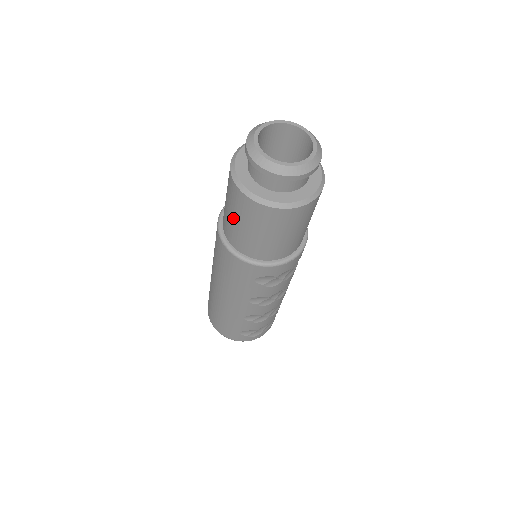
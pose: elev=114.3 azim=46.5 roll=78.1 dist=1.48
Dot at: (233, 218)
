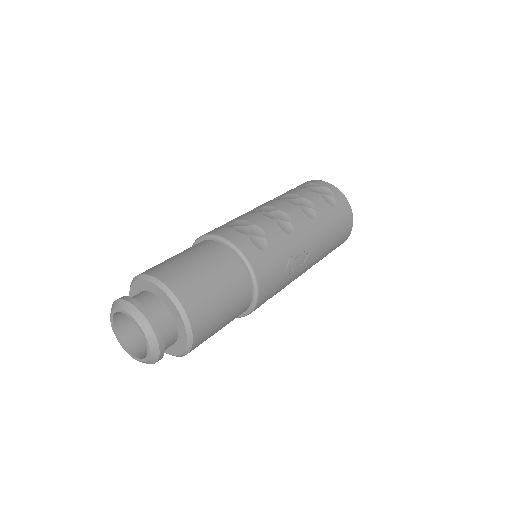
Dot at: occluded
